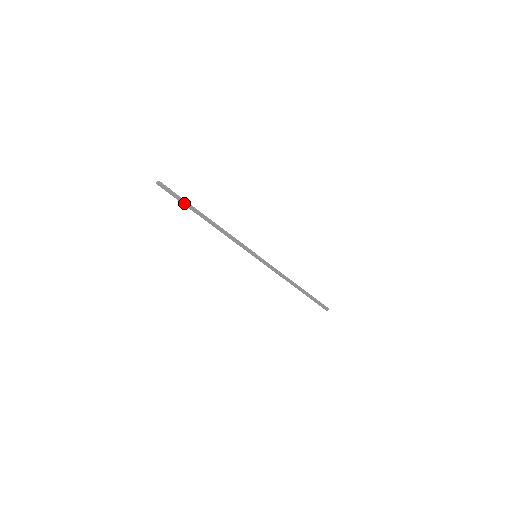
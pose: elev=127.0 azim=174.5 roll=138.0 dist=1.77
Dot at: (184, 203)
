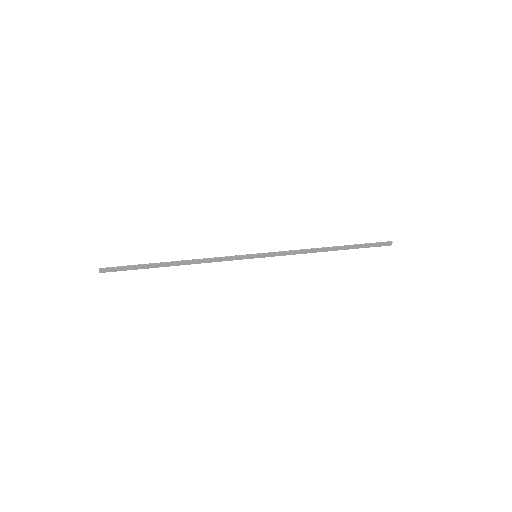
Dot at: (140, 268)
